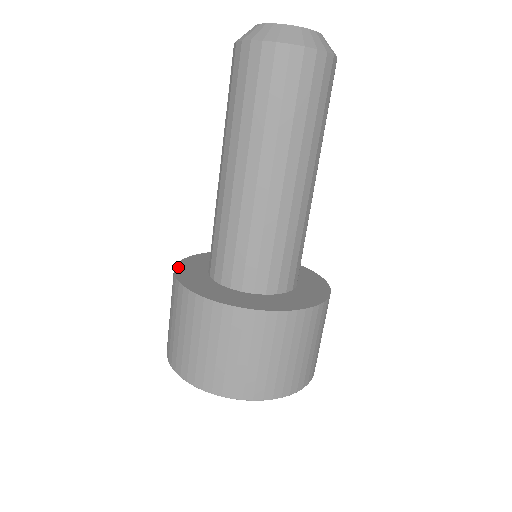
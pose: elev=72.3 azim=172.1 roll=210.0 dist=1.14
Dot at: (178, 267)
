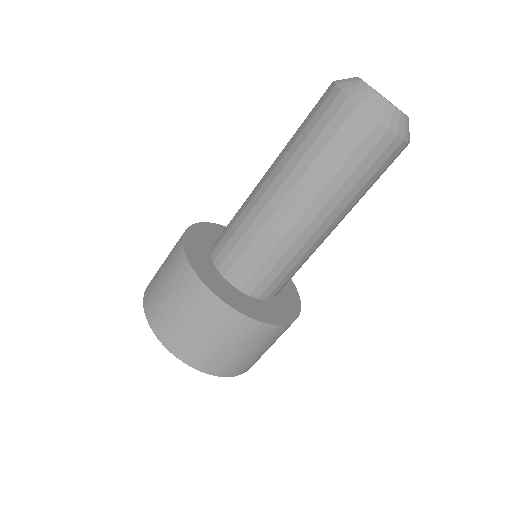
Dot at: (187, 252)
